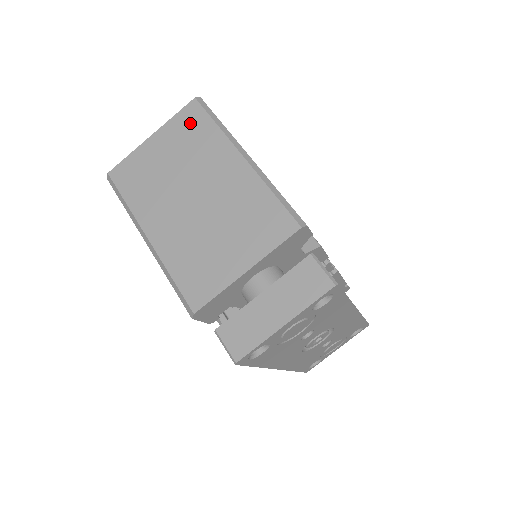
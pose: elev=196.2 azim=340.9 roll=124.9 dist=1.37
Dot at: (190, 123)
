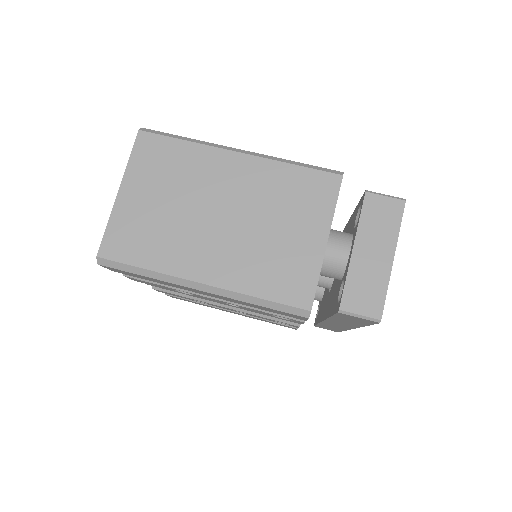
Dot at: (154, 155)
